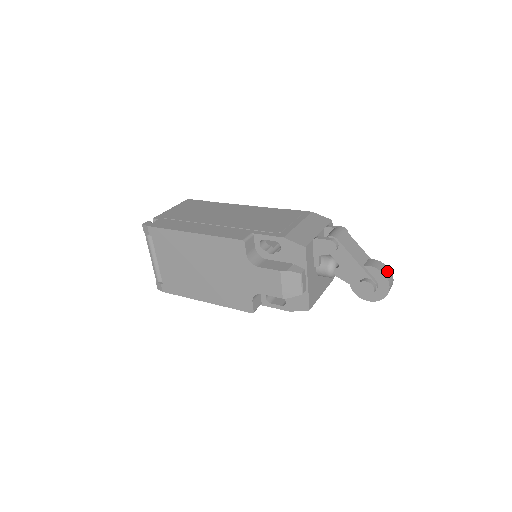
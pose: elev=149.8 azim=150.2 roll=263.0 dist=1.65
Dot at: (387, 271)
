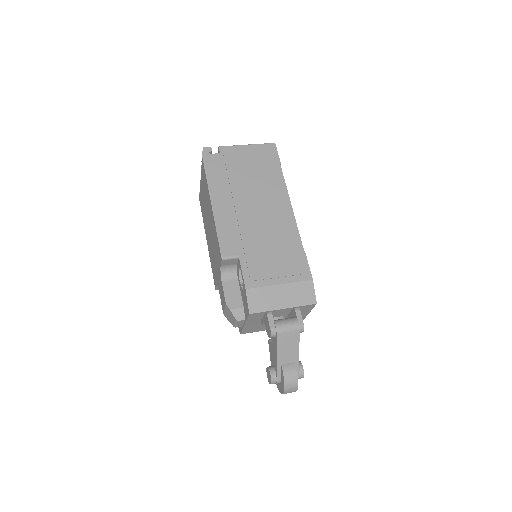
Dot at: (292, 385)
